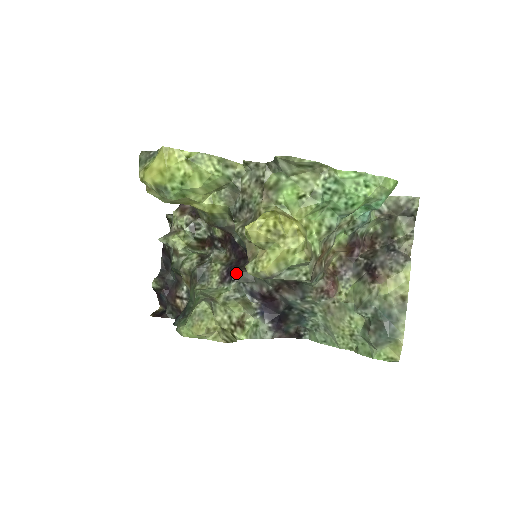
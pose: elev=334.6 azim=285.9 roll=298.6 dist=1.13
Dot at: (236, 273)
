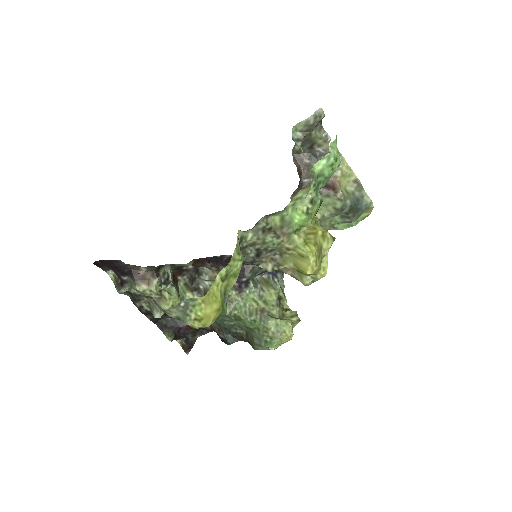
Dot at: (246, 277)
